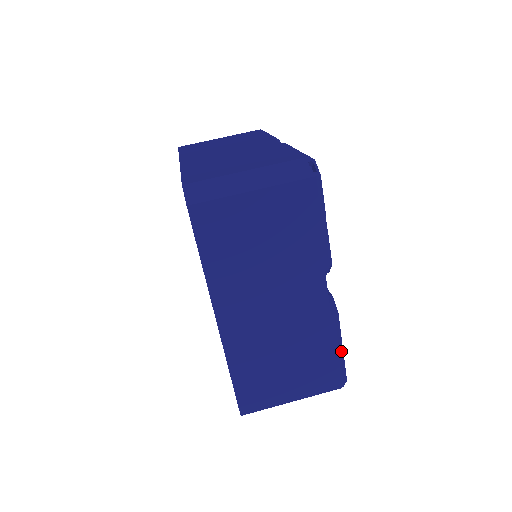
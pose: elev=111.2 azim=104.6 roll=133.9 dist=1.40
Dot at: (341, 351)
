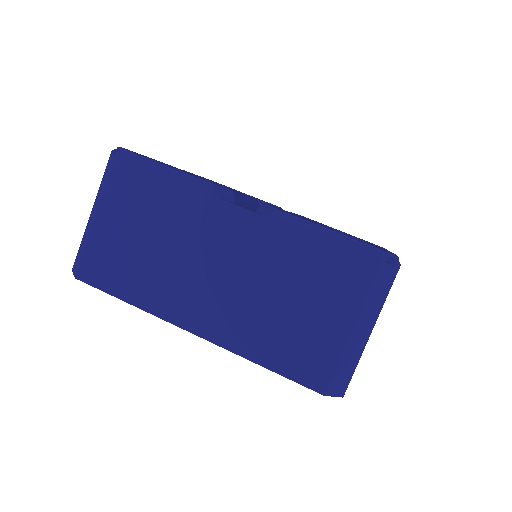
Dot at: (330, 233)
